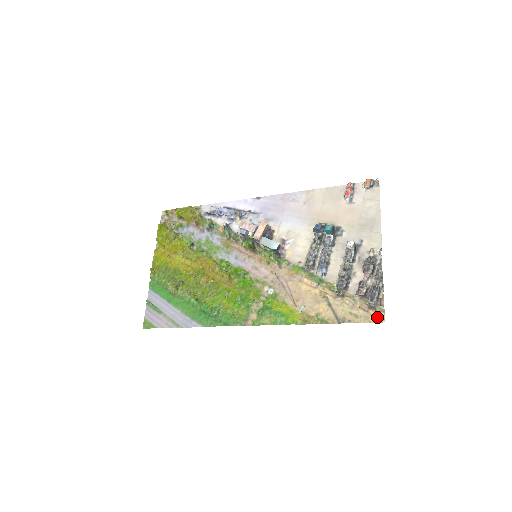
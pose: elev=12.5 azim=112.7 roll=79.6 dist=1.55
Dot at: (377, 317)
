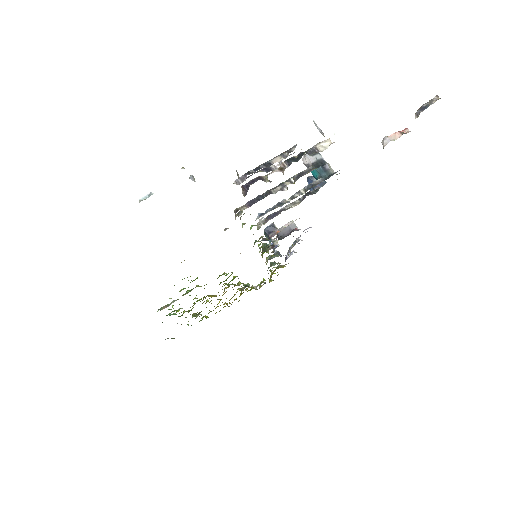
Dot at: occluded
